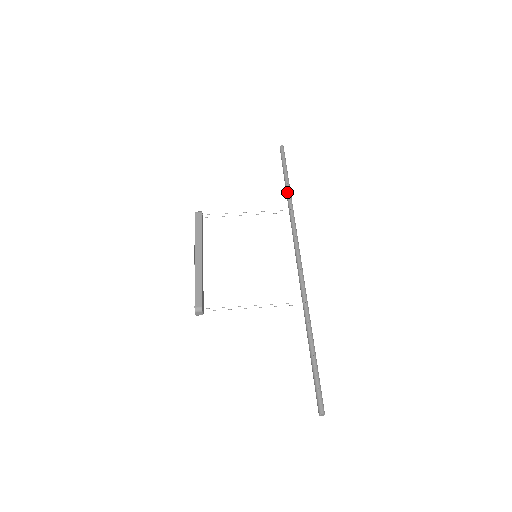
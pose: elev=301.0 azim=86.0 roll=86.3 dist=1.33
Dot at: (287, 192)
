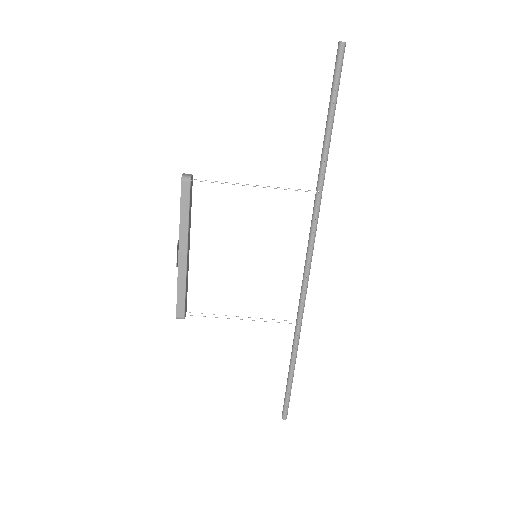
Dot at: (322, 157)
